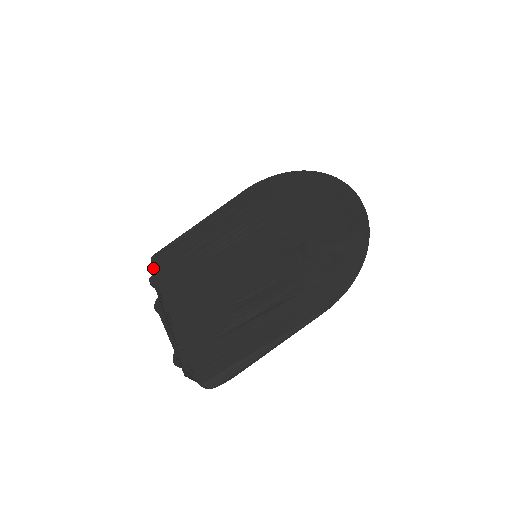
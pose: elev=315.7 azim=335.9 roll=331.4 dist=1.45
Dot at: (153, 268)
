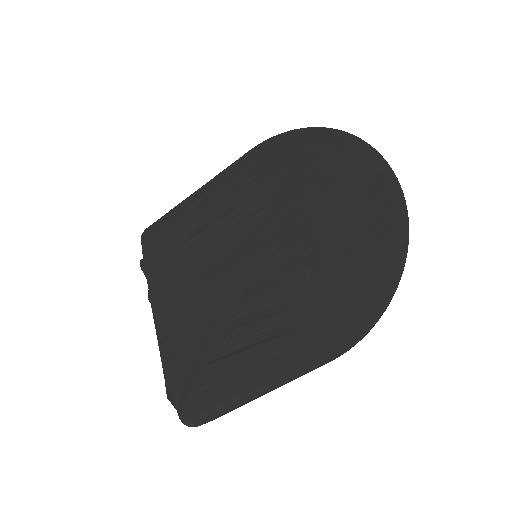
Dot at: (142, 250)
